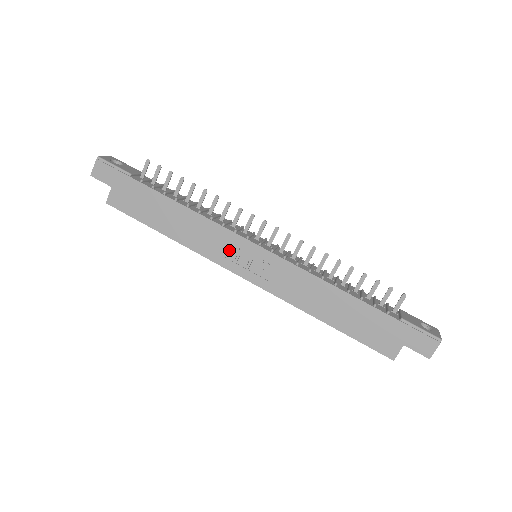
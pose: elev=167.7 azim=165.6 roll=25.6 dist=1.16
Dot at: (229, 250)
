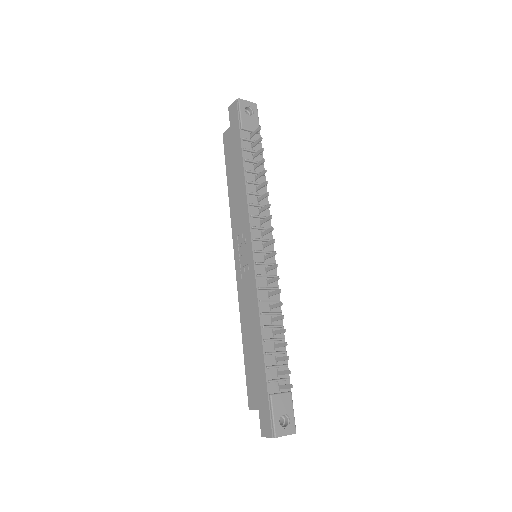
Dot at: (241, 235)
